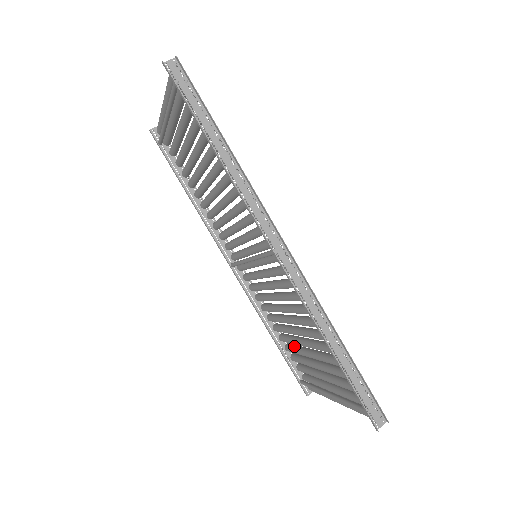
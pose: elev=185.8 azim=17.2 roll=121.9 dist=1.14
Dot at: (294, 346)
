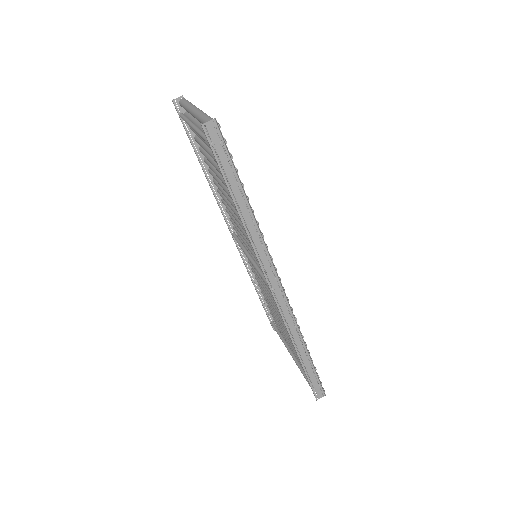
Dot at: occluded
